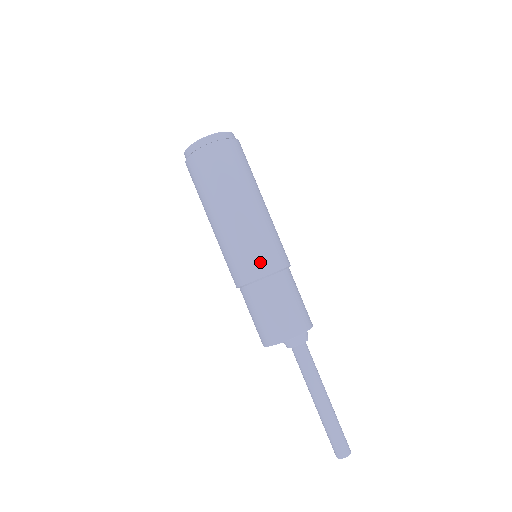
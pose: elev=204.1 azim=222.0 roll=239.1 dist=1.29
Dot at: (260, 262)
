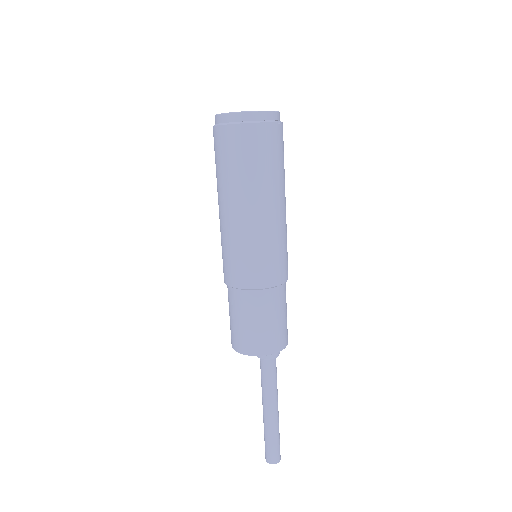
Dot at: (265, 272)
